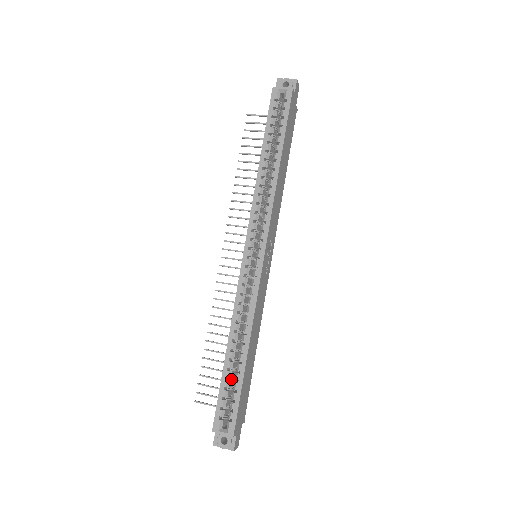
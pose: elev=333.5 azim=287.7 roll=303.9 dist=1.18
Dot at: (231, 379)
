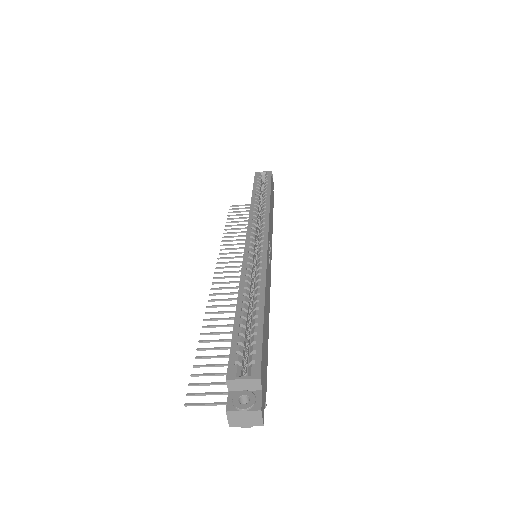
Dot at: (246, 331)
